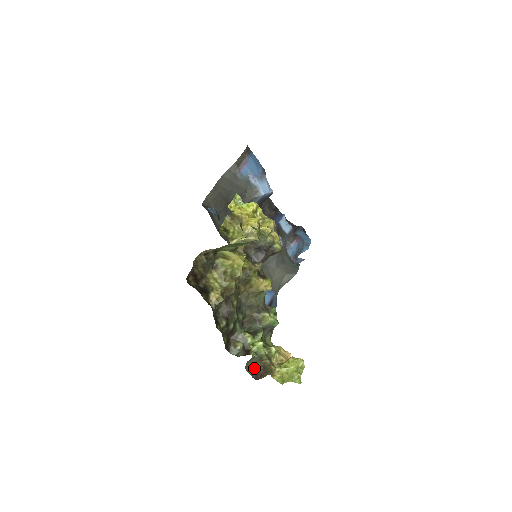
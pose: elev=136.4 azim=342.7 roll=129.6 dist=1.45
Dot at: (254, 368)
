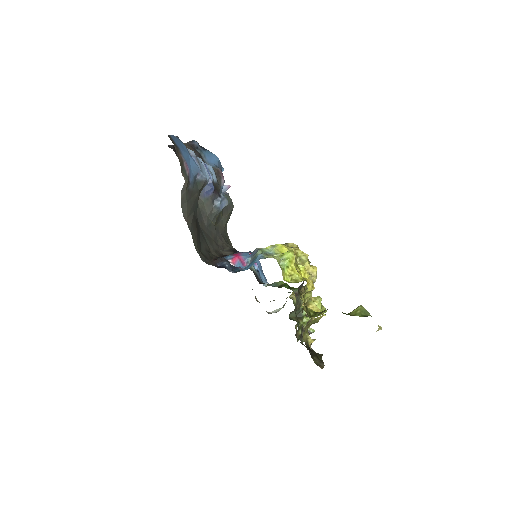
Dot at: (297, 326)
